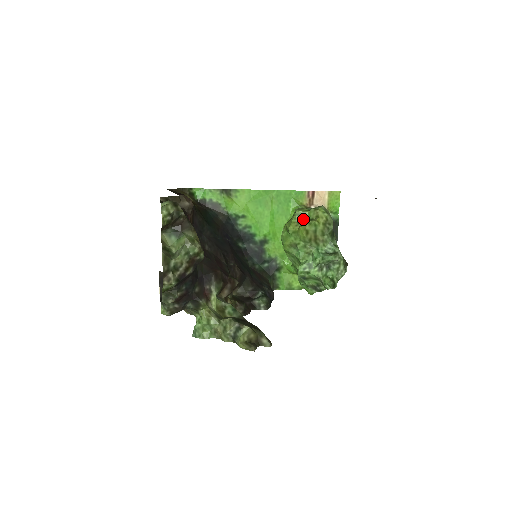
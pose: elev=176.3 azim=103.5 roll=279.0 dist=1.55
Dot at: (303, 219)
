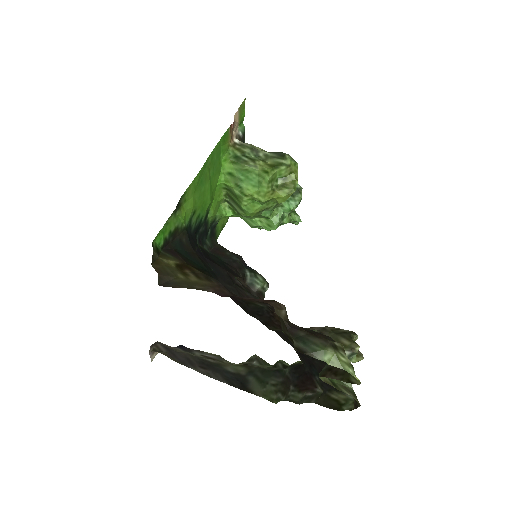
Dot at: (274, 182)
